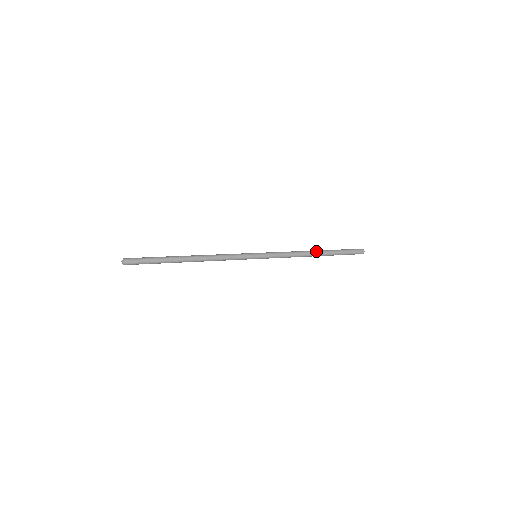
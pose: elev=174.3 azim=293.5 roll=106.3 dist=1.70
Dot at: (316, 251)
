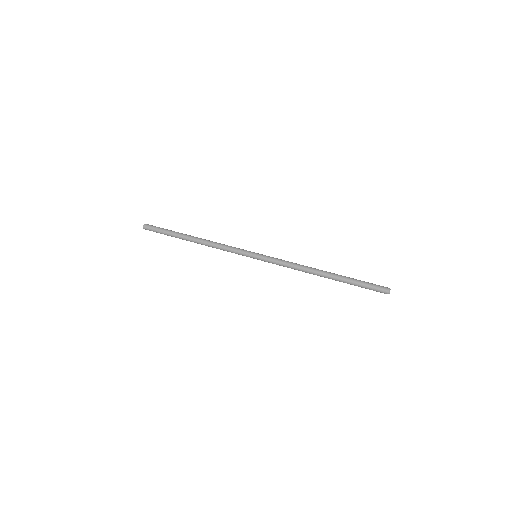
Dot at: (324, 271)
